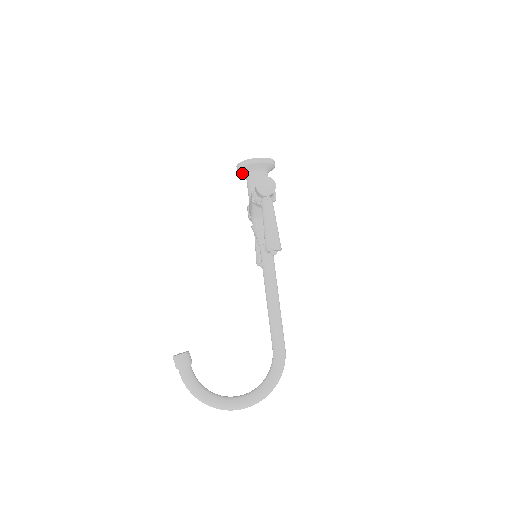
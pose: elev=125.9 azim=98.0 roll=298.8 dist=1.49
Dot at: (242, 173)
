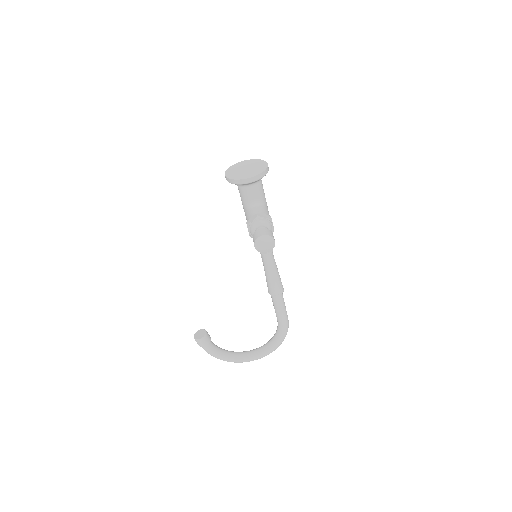
Dot at: occluded
